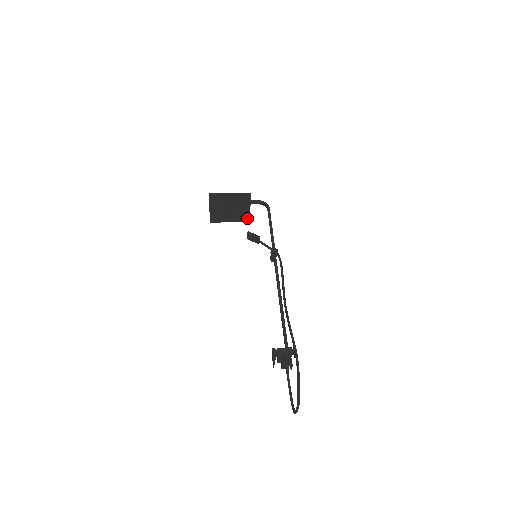
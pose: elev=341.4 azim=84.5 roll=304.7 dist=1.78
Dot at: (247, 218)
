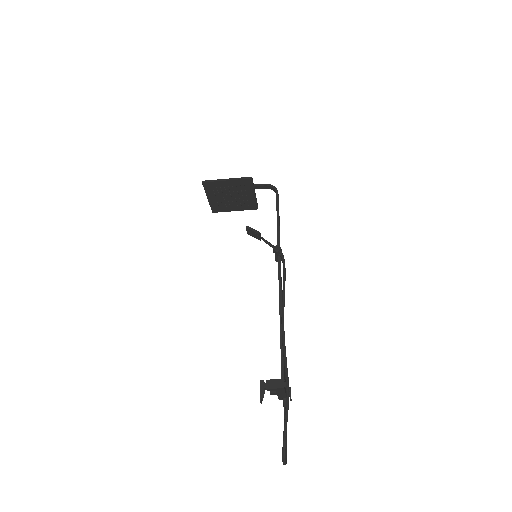
Dot at: (254, 205)
